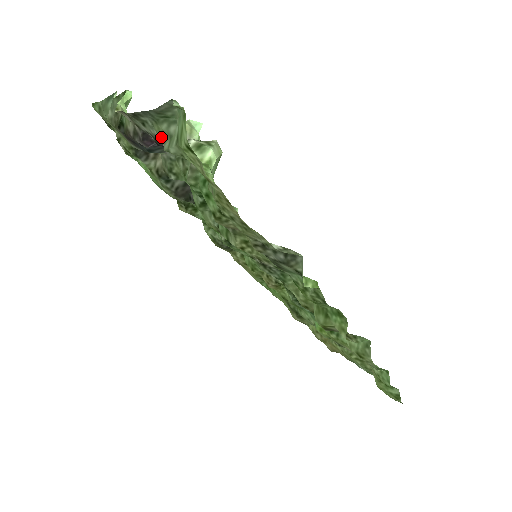
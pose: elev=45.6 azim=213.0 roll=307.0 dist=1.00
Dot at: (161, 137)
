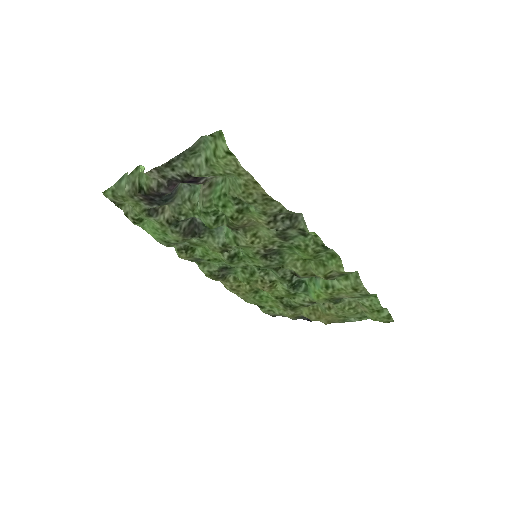
Dot at: (191, 170)
